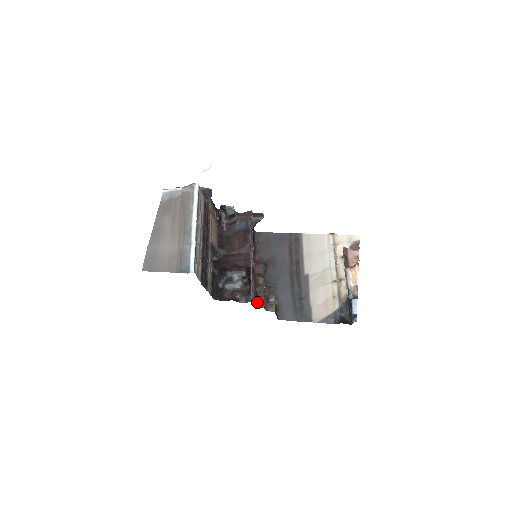
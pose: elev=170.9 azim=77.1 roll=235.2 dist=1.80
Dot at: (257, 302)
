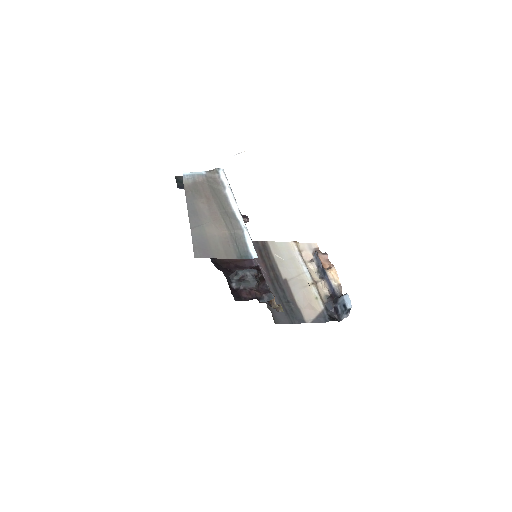
Dot at: (270, 302)
